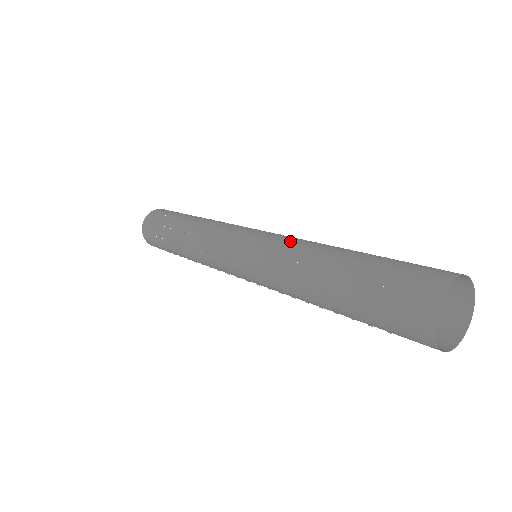
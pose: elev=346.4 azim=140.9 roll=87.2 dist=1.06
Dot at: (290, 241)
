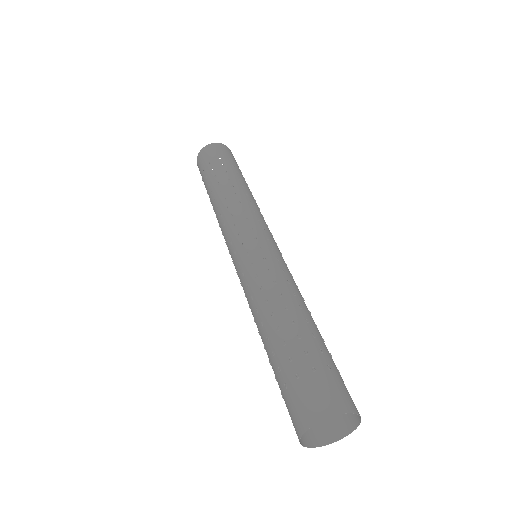
Dot at: (252, 287)
